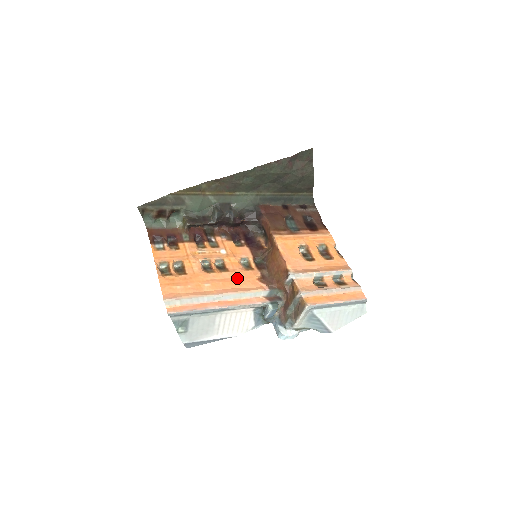
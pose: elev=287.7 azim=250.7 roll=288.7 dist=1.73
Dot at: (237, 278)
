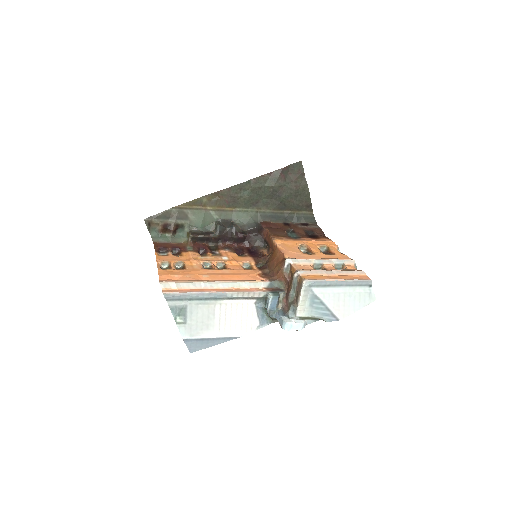
Dot at: (237, 273)
